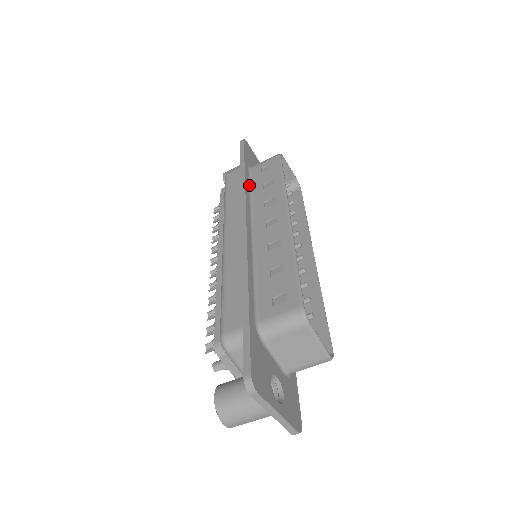
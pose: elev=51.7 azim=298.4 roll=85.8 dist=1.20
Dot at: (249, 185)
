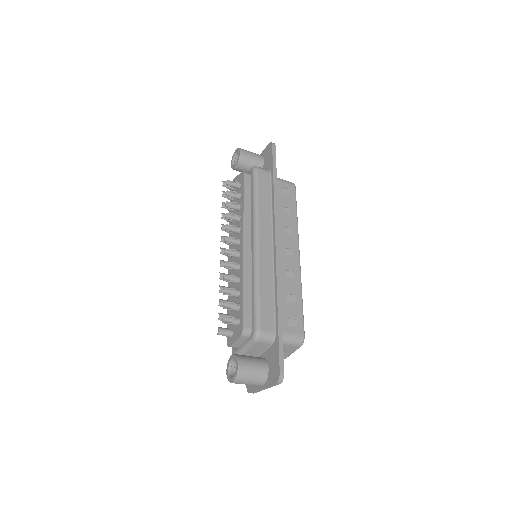
Dot at: occluded
